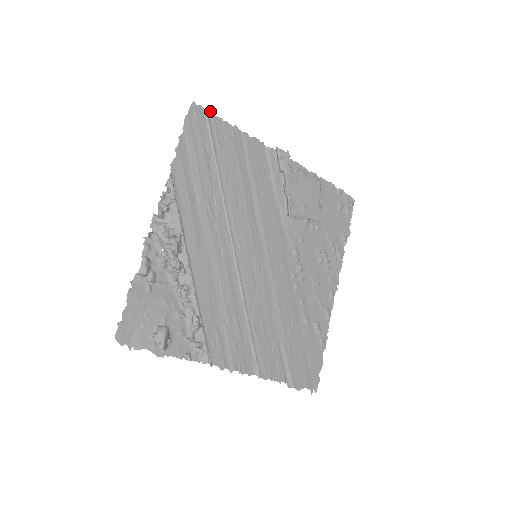
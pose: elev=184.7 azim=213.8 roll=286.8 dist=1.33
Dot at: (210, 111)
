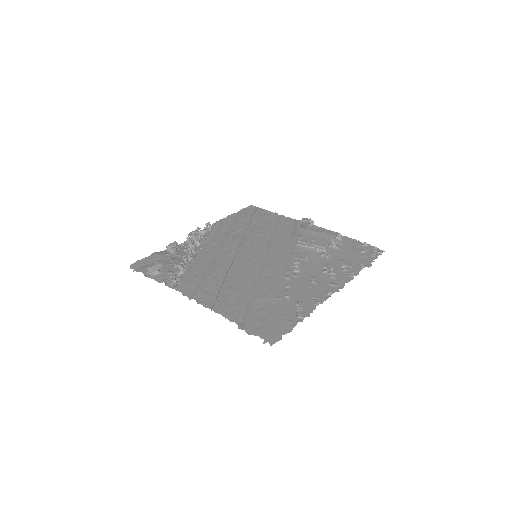
Dot at: (261, 208)
